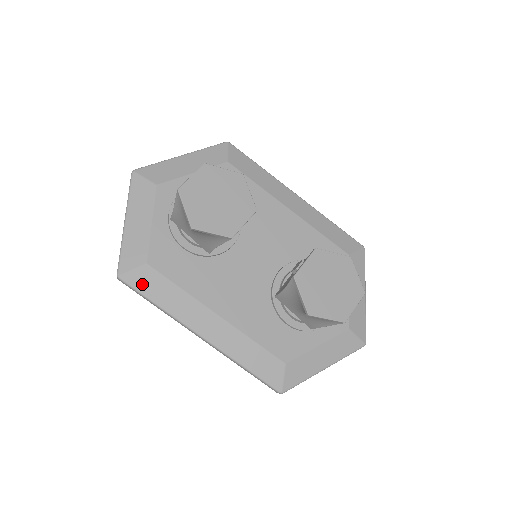
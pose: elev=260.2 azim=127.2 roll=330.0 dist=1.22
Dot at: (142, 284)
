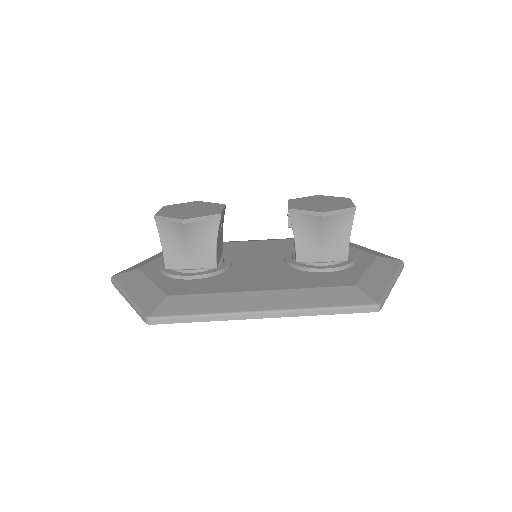
Dot at: (175, 310)
